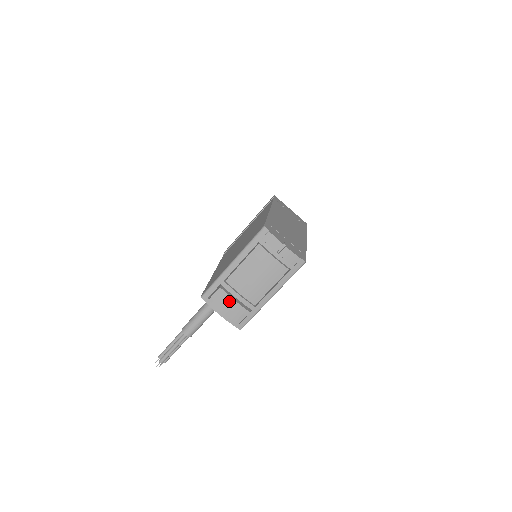
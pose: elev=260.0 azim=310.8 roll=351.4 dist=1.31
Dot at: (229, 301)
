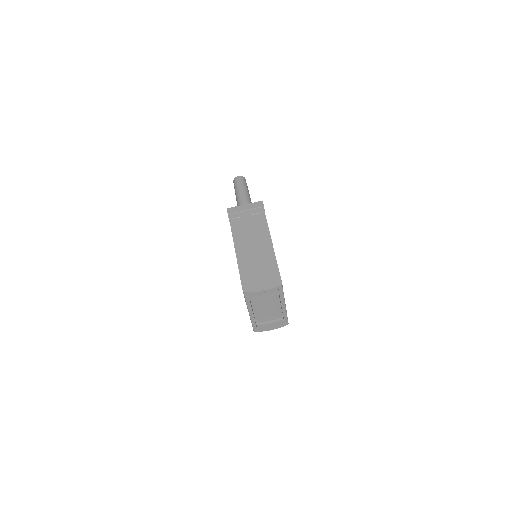
Dot at: (268, 326)
